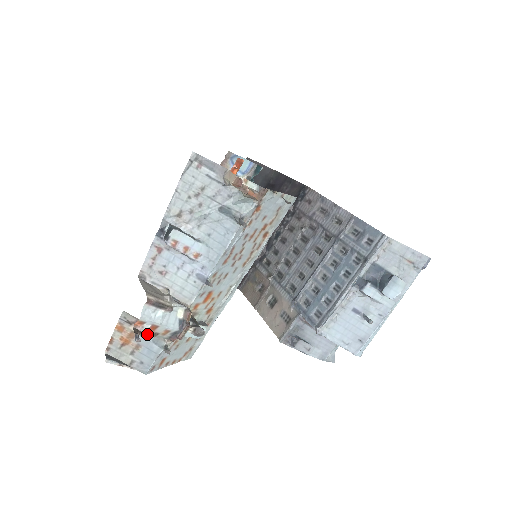
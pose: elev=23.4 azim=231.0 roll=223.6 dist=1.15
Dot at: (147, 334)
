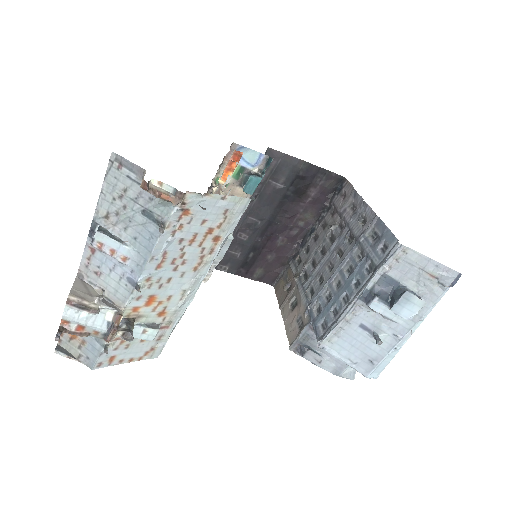
Dot at: (76, 333)
